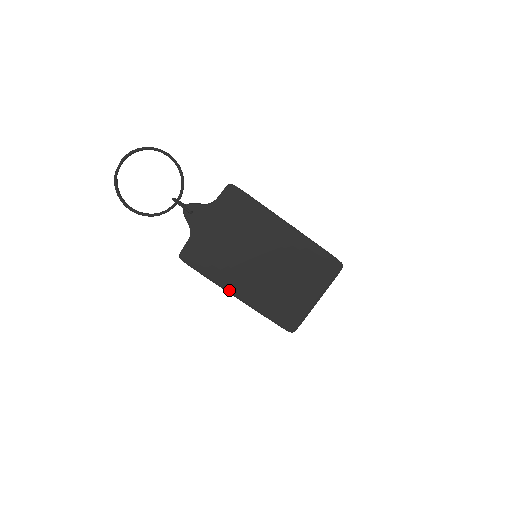
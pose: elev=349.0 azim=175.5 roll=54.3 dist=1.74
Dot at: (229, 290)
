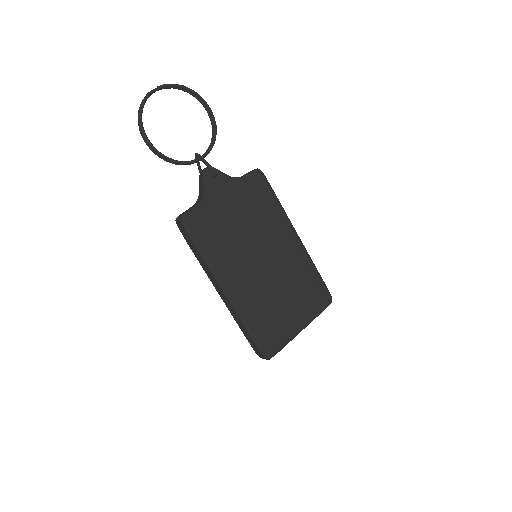
Dot at: (220, 280)
